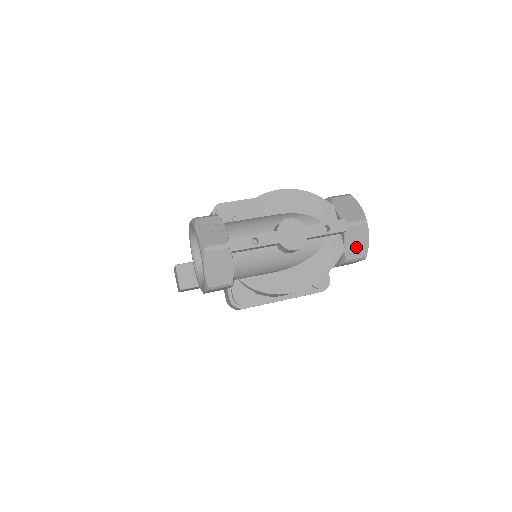
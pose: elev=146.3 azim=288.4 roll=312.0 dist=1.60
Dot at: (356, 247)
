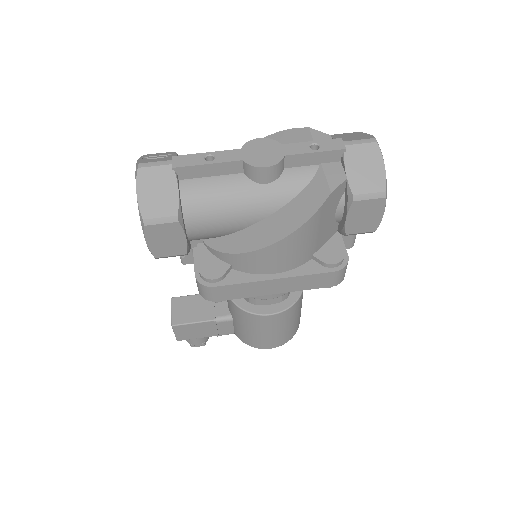
Dot at: (365, 176)
